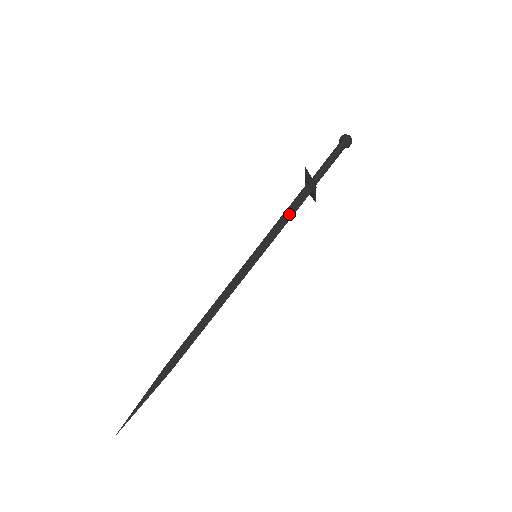
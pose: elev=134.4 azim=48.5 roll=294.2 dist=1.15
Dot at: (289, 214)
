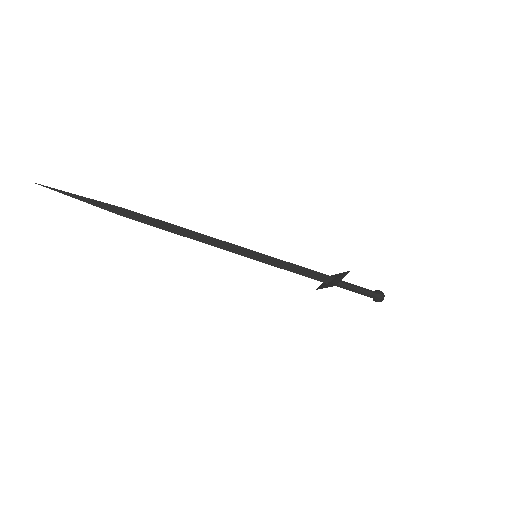
Dot at: (303, 272)
